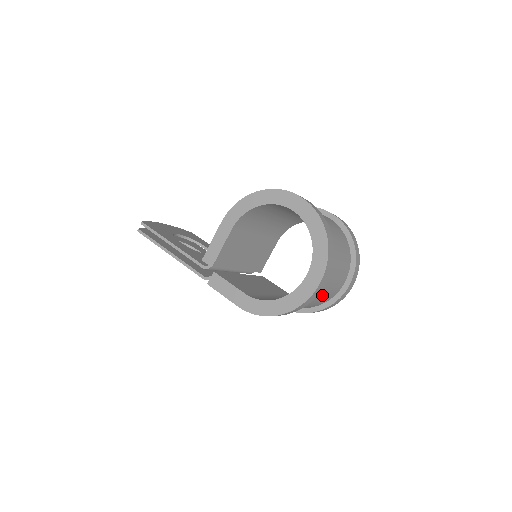
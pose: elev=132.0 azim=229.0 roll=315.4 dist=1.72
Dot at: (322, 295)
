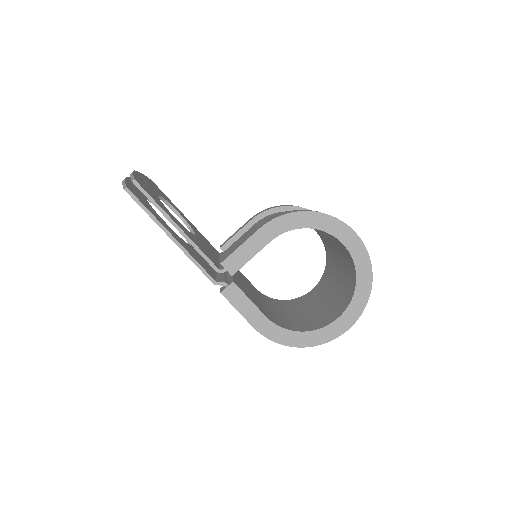
Dot at: occluded
